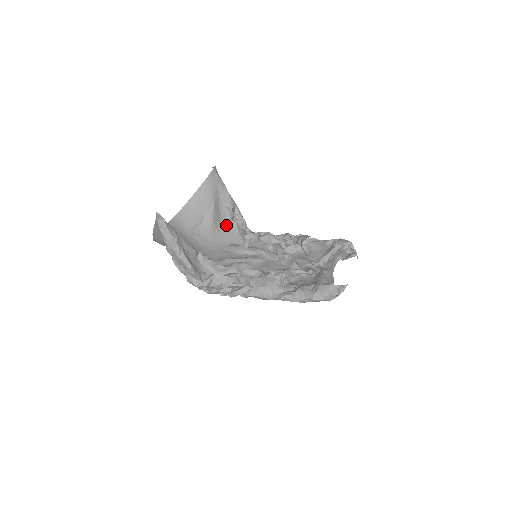
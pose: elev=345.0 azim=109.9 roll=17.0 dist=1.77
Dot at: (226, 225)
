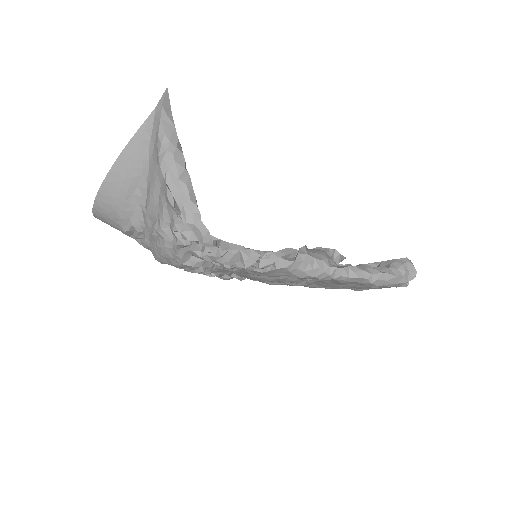
Dot at: occluded
